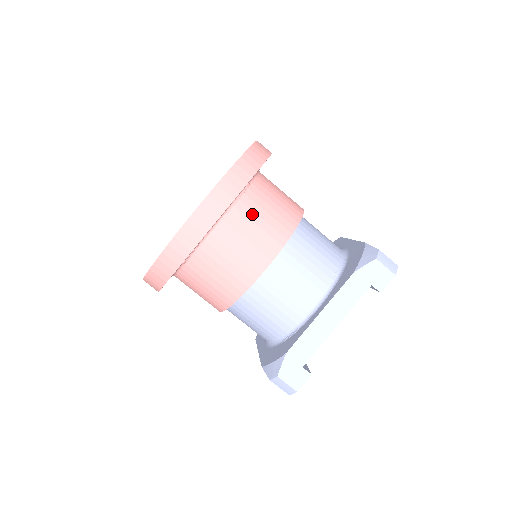
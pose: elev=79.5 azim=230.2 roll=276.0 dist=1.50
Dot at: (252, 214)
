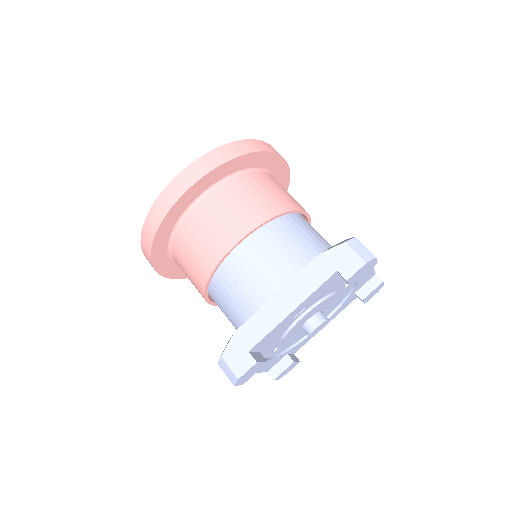
Dot at: (235, 194)
